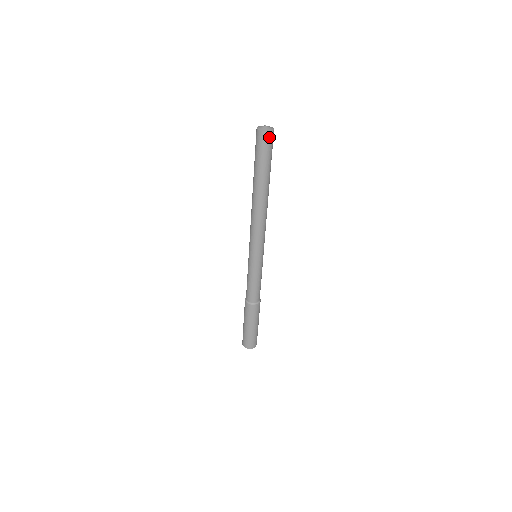
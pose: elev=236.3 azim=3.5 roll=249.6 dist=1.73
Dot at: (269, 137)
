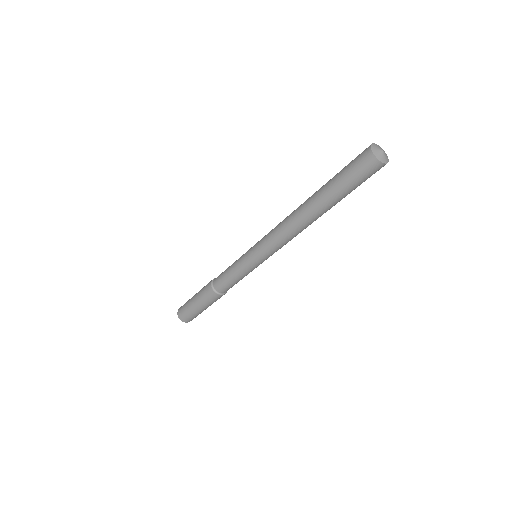
Dot at: occluded
